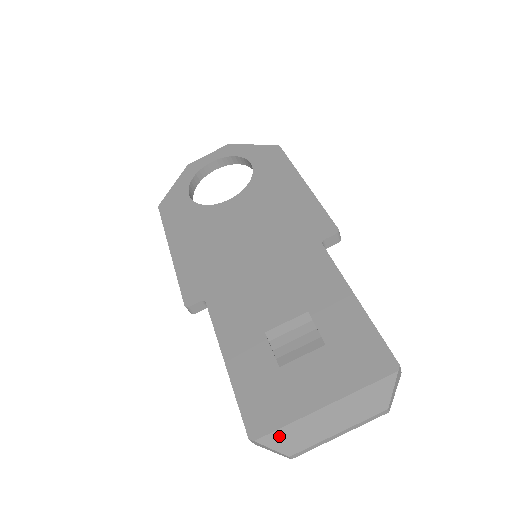
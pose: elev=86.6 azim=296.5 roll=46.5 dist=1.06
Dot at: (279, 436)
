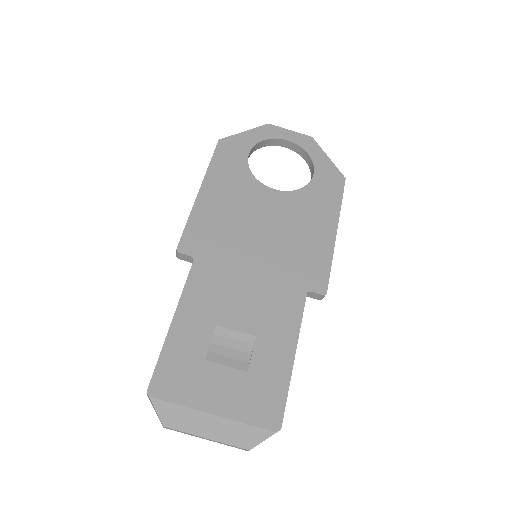
Dot at: (168, 408)
